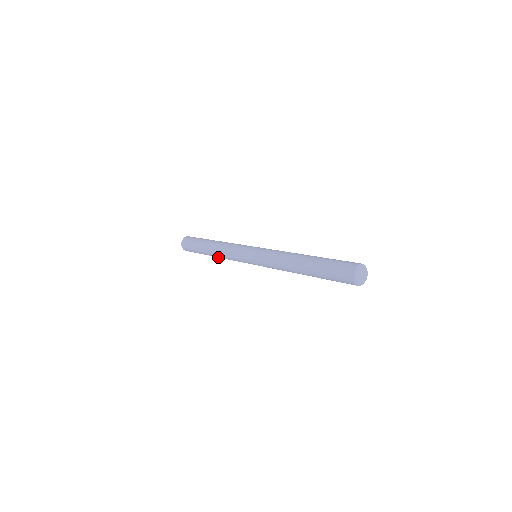
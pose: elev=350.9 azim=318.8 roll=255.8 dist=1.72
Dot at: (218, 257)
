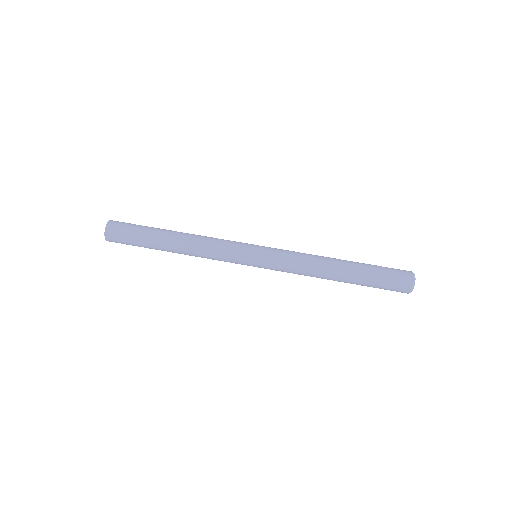
Dot at: occluded
